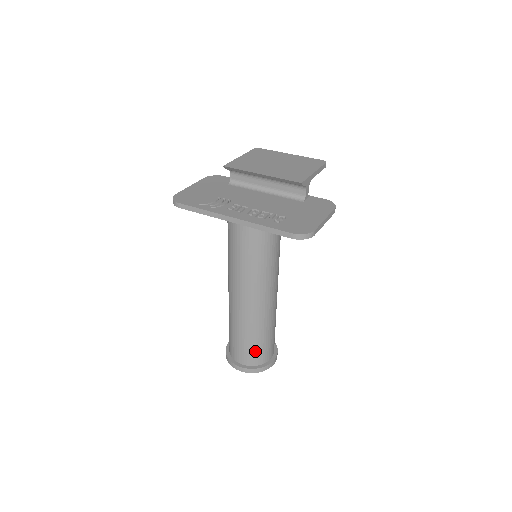
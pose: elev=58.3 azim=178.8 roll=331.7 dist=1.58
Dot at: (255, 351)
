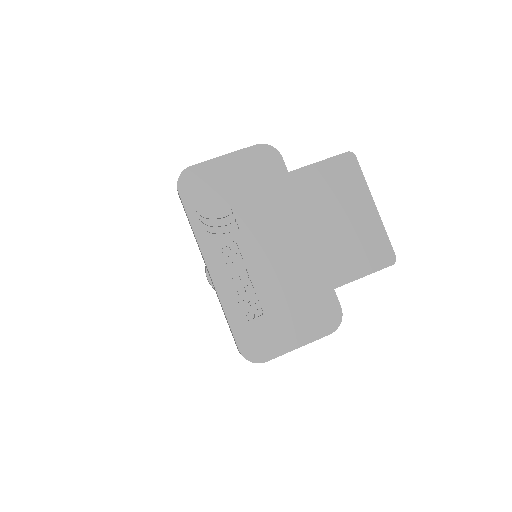
Dot at: occluded
